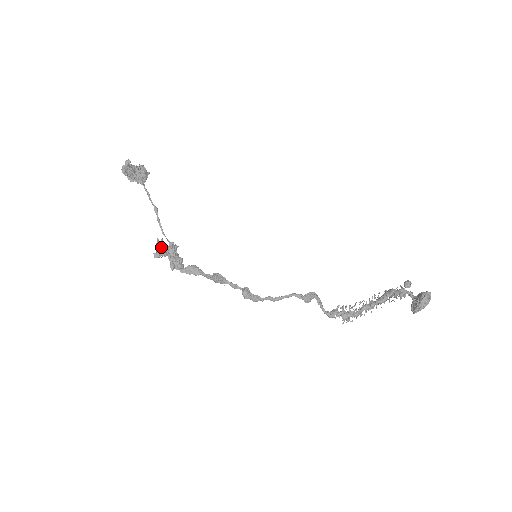
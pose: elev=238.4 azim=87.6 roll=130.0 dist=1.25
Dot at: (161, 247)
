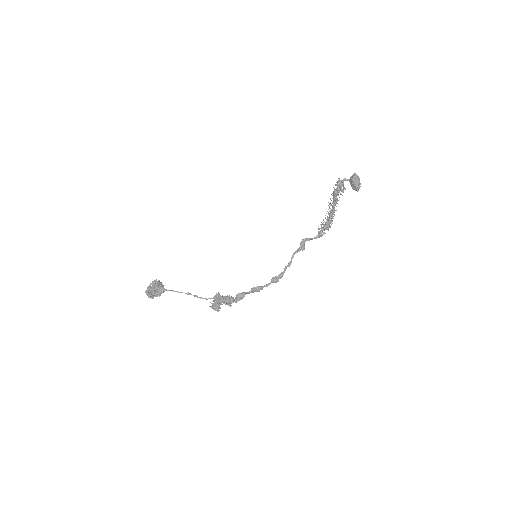
Dot at: (215, 307)
